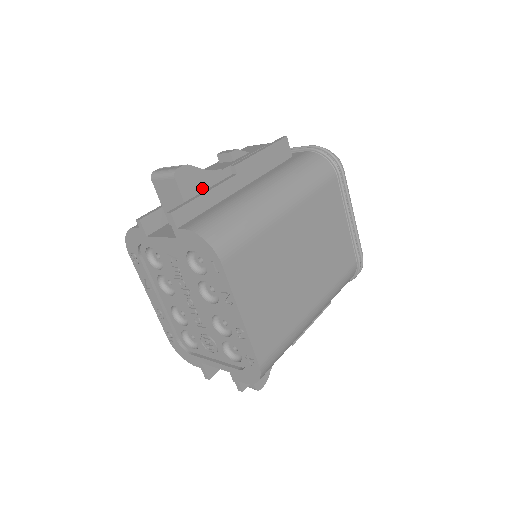
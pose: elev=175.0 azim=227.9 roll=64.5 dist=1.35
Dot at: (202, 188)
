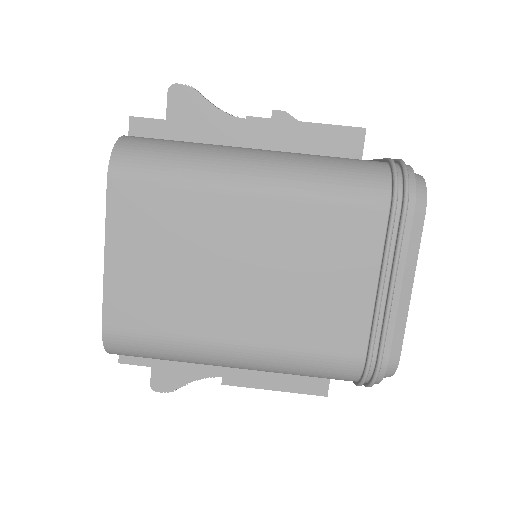
Dot at: (198, 122)
